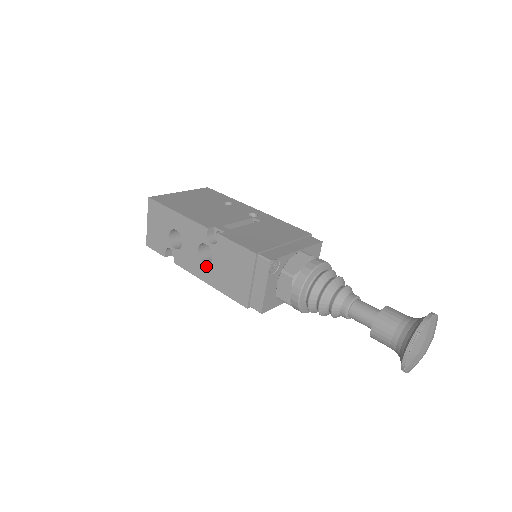
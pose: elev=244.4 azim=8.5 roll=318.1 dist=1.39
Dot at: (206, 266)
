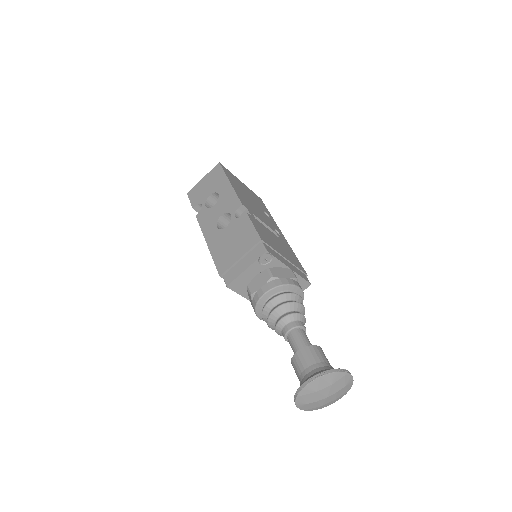
Dot at: (217, 230)
